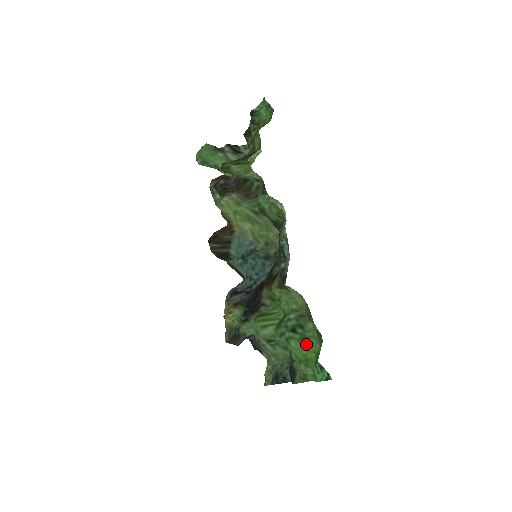
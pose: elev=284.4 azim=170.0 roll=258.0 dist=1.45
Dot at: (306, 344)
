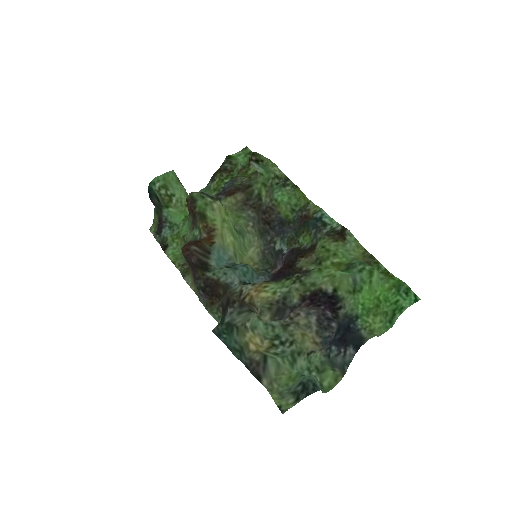
Dot at: (379, 282)
